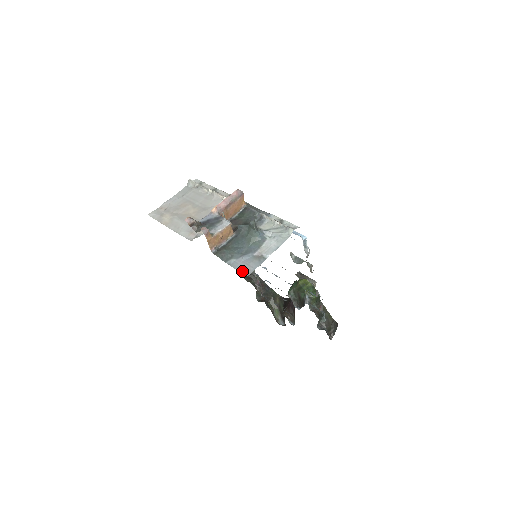
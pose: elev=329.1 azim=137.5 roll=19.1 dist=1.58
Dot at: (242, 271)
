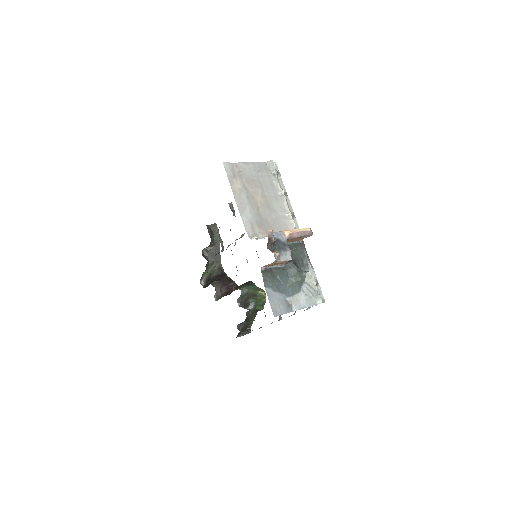
Dot at: (273, 308)
